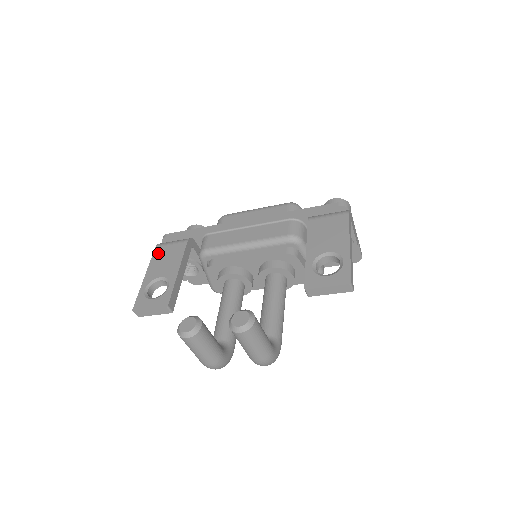
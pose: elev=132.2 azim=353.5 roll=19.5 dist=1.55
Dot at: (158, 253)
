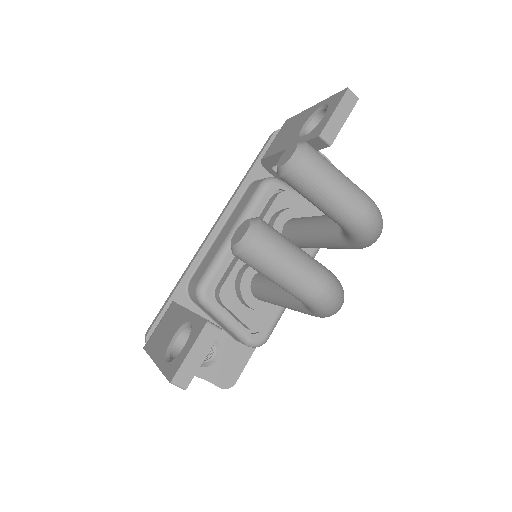
Dot at: (151, 343)
